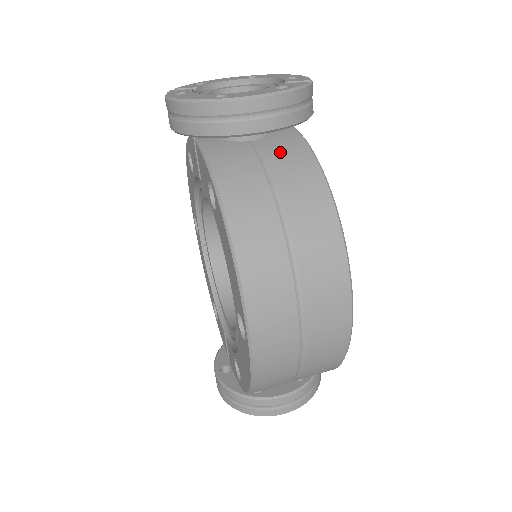
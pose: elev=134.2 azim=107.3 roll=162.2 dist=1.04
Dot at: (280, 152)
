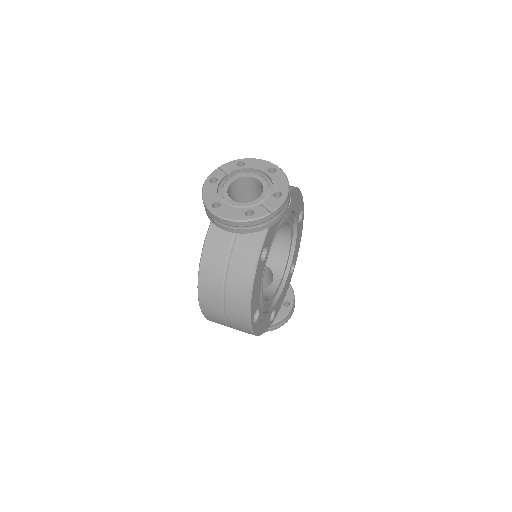
Dot at: (245, 238)
